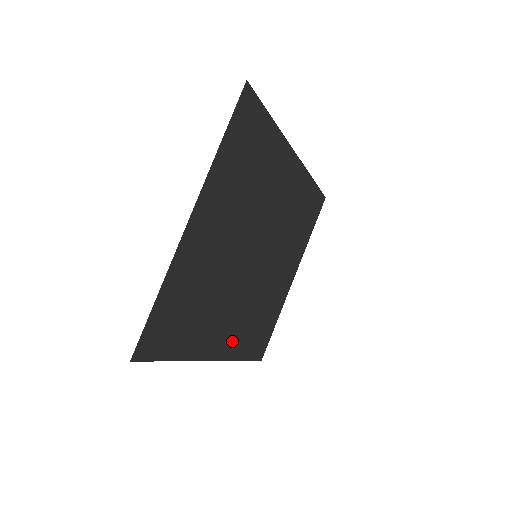
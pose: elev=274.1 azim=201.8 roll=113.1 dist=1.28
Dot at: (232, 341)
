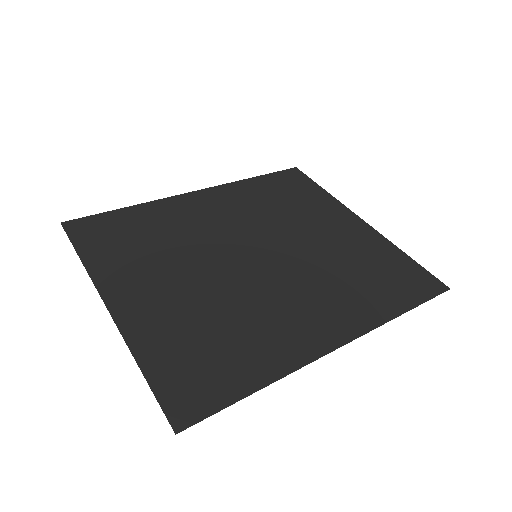
Dot at: (345, 316)
